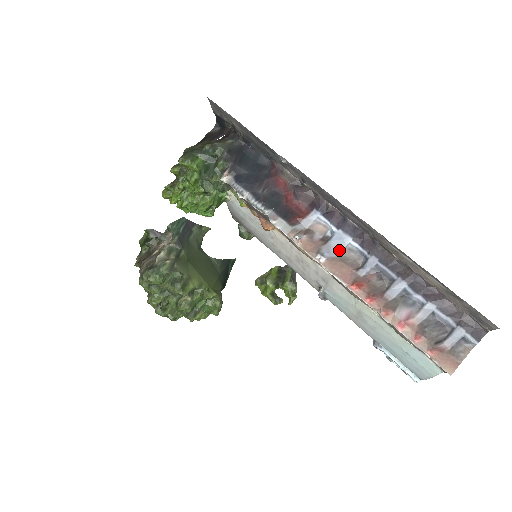
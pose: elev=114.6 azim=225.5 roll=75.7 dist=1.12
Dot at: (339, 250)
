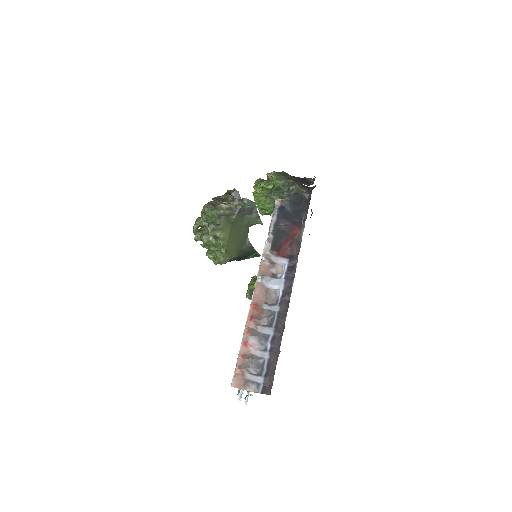
Dot at: (272, 286)
